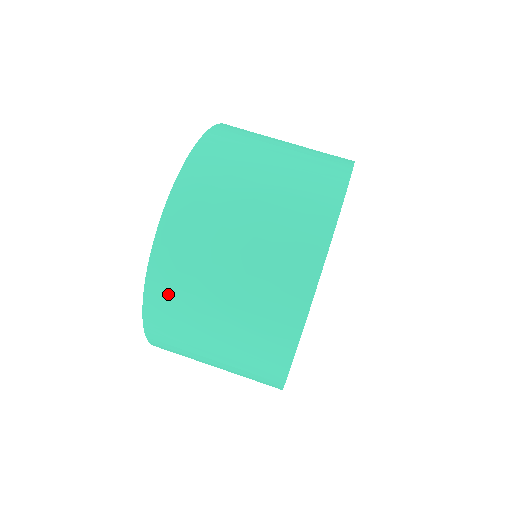
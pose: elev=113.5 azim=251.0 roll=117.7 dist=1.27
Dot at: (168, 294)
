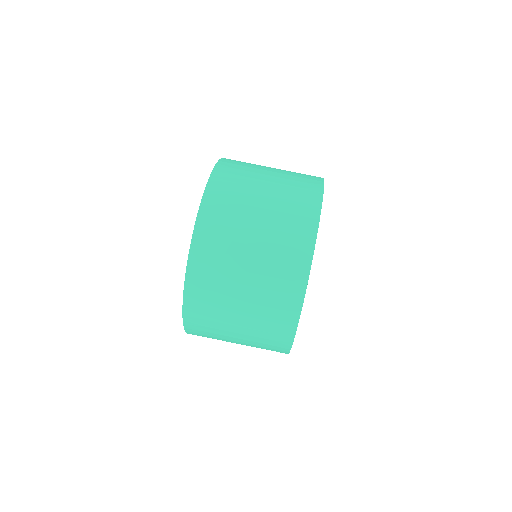
Dot at: (205, 270)
